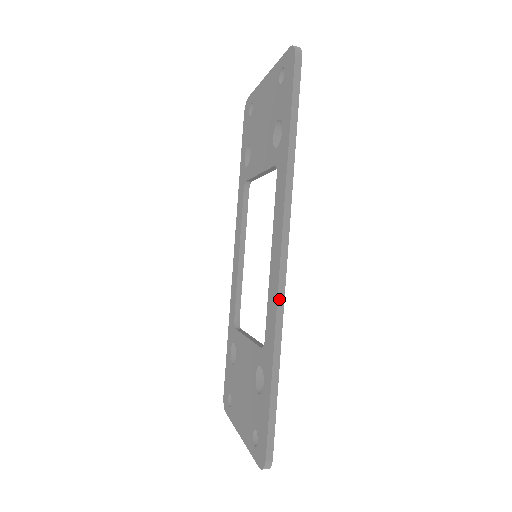
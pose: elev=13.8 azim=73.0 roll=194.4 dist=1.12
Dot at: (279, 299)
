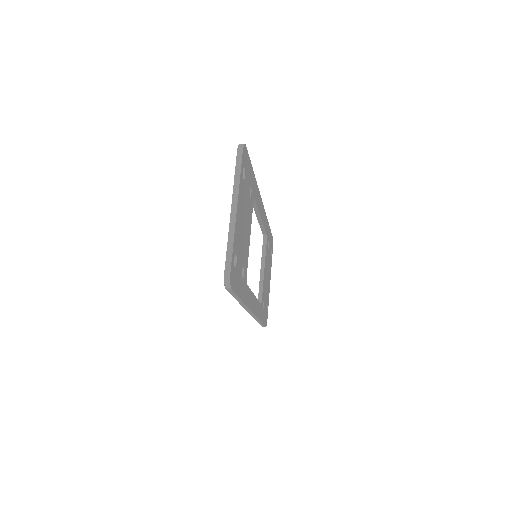
Dot at: (253, 316)
